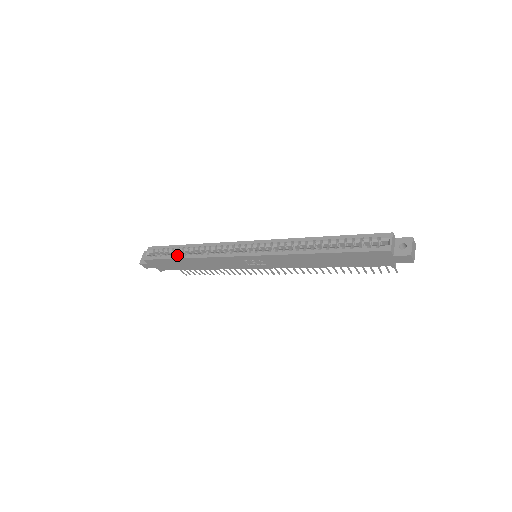
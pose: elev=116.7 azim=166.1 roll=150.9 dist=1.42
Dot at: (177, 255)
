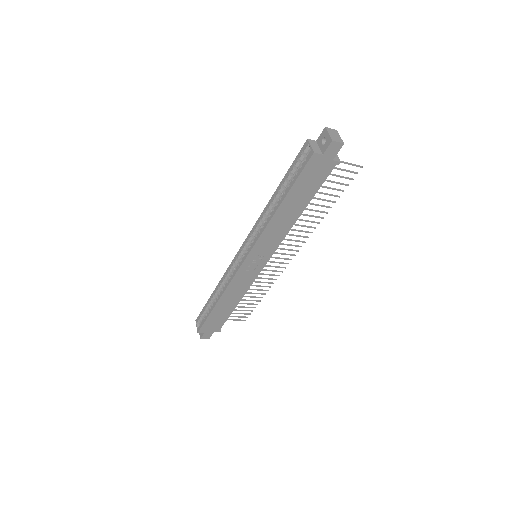
Dot at: (211, 307)
